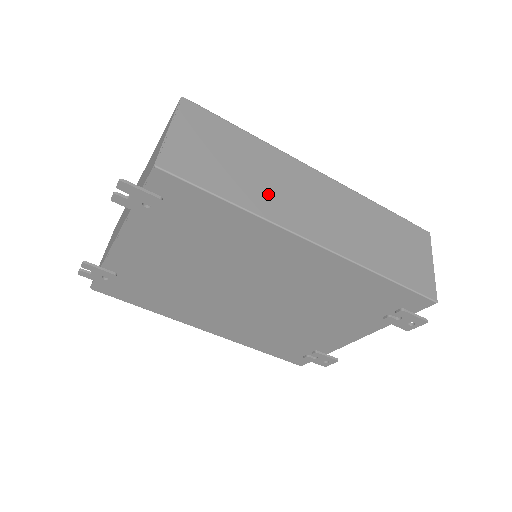
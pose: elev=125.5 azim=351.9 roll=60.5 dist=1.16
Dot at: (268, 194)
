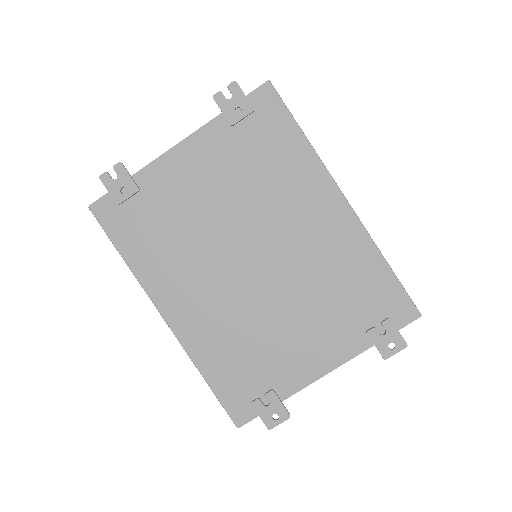
Dot at: occluded
